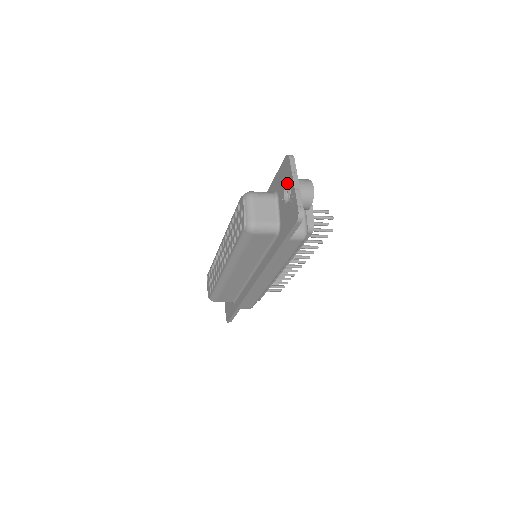
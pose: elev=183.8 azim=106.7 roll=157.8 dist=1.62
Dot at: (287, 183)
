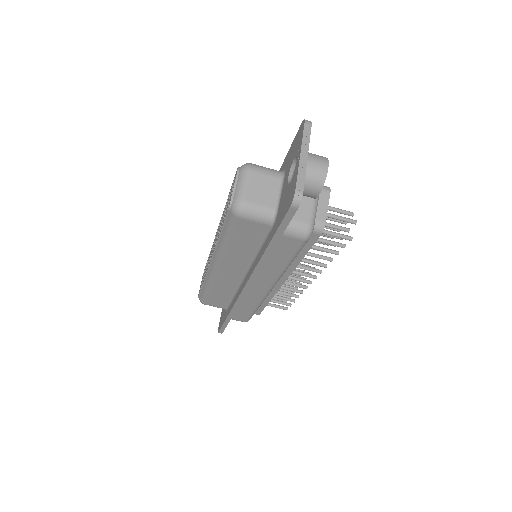
Dot at: (295, 156)
